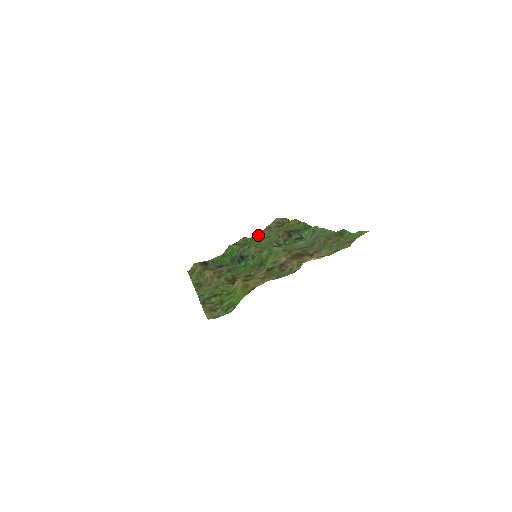
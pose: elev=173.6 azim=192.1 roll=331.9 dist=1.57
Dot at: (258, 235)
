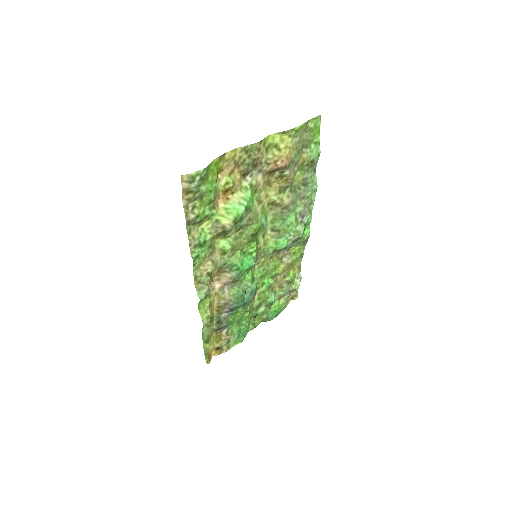
Dot at: occluded
